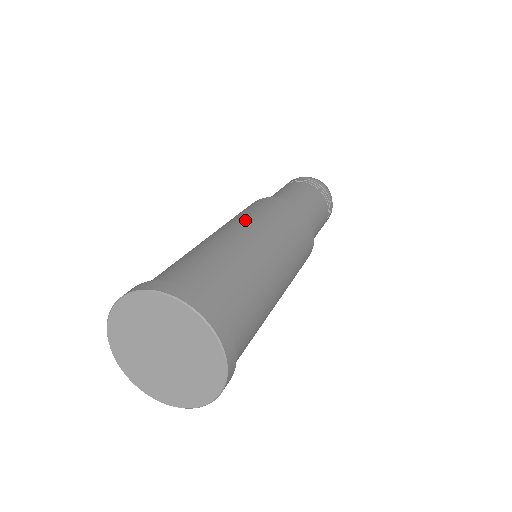
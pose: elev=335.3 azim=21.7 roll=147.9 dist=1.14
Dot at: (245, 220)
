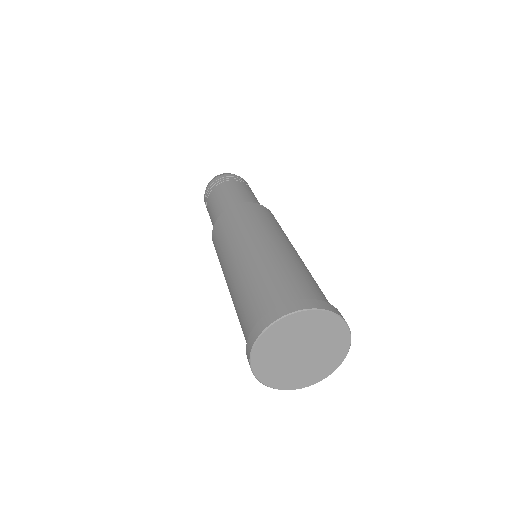
Dot at: (248, 234)
